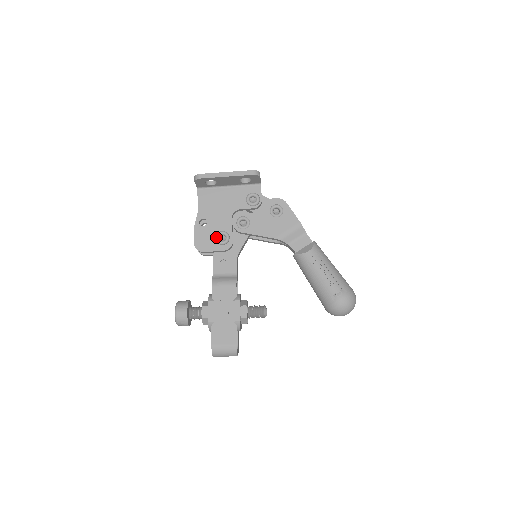
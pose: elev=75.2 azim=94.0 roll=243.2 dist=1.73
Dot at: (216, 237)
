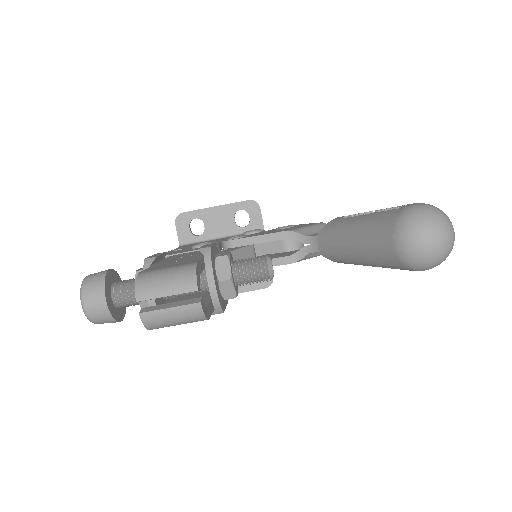
Dot at: (193, 245)
